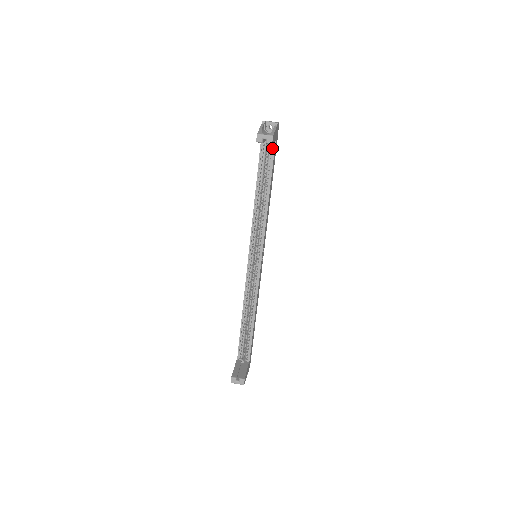
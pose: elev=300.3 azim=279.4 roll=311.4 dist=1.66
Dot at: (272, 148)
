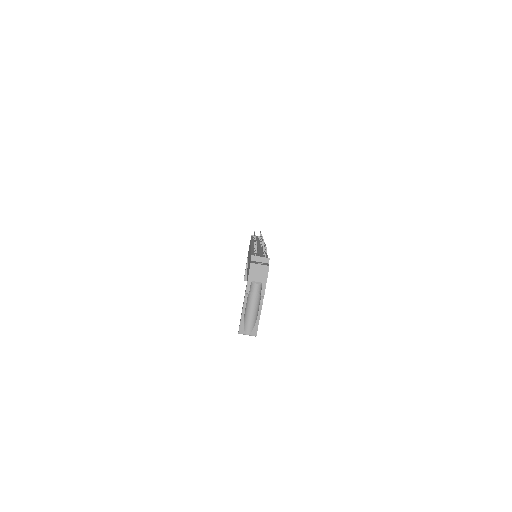
Dot at: occluded
